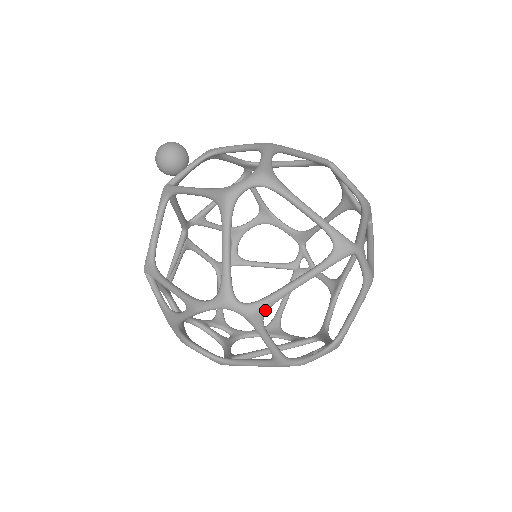
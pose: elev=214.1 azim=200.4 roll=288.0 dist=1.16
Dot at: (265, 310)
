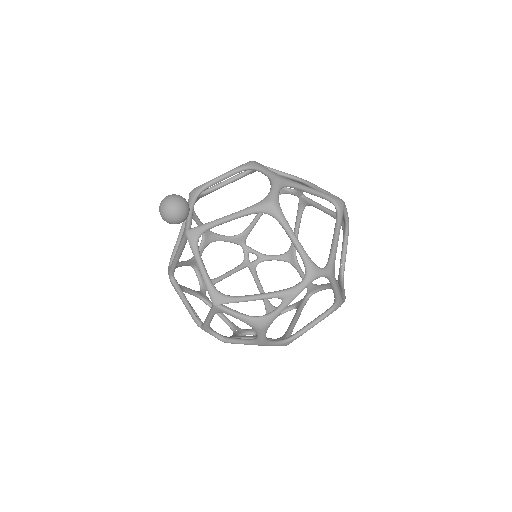
Dot at: occluded
